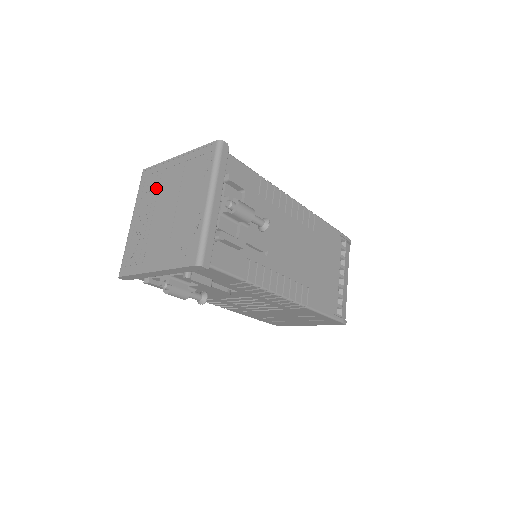
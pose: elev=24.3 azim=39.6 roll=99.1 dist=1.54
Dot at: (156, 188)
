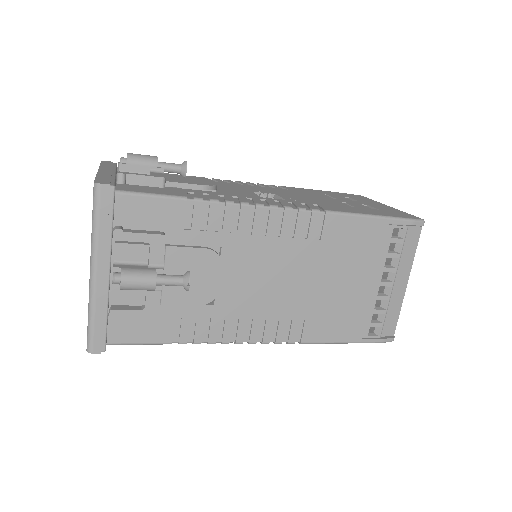
Dot at: occluded
